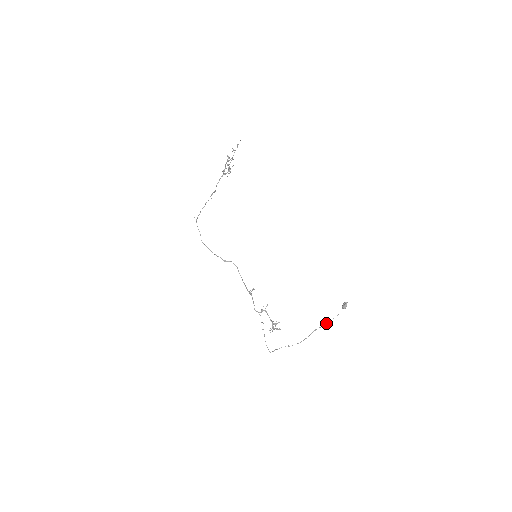
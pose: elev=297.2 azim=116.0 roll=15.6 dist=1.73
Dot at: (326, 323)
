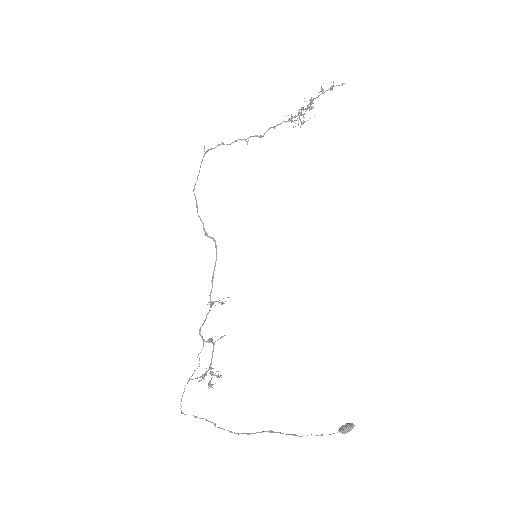
Dot at: occluded
